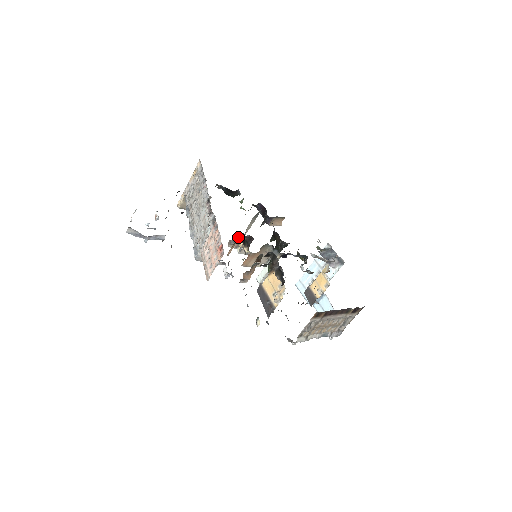
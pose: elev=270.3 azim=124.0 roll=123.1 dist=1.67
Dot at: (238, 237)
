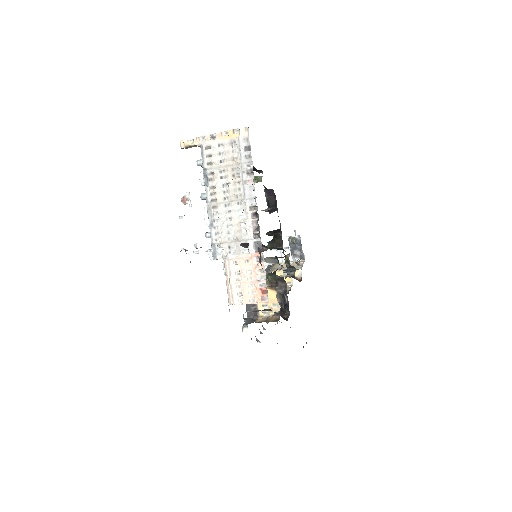
Dot at: occluded
